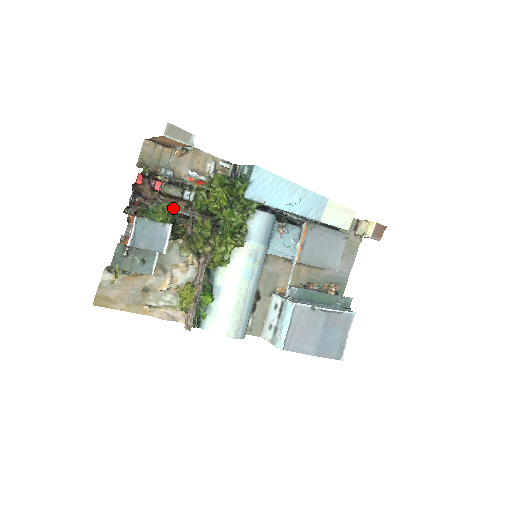
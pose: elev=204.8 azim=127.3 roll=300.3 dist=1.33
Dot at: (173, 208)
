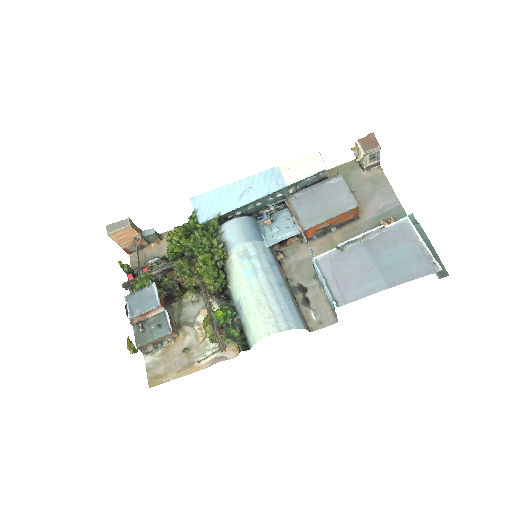
Dot at: (151, 272)
